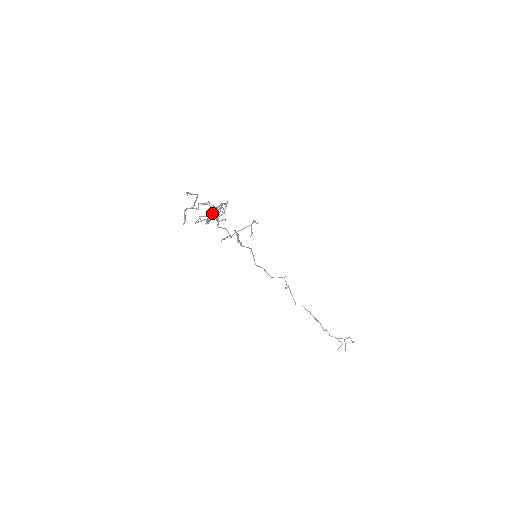
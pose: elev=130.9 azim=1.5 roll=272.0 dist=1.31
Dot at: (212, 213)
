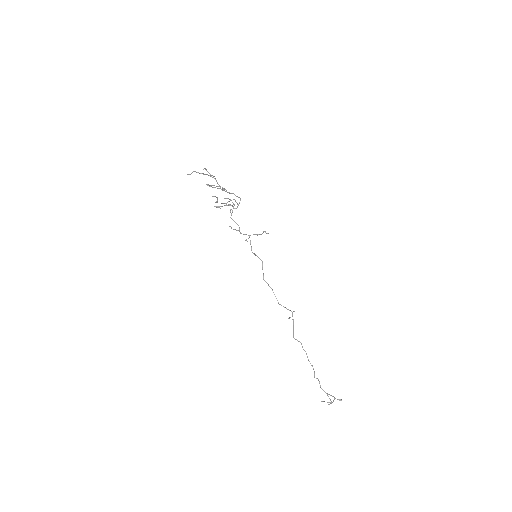
Dot at: occluded
